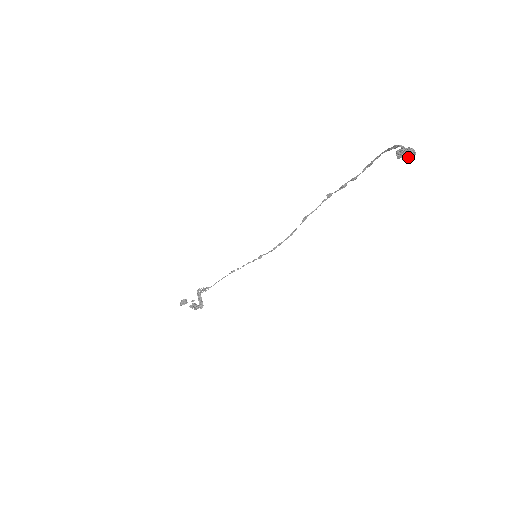
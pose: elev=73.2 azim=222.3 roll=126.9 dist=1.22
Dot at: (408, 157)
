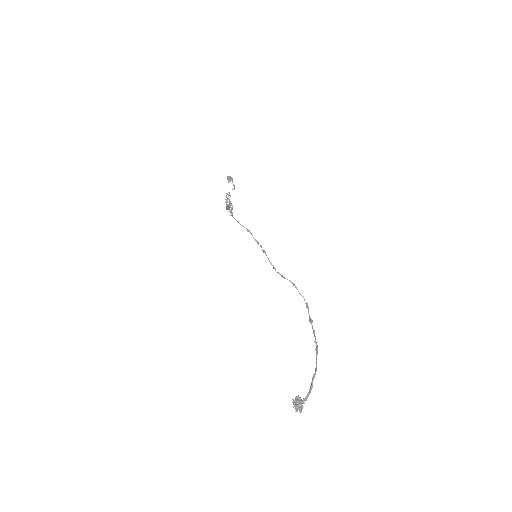
Dot at: (300, 404)
